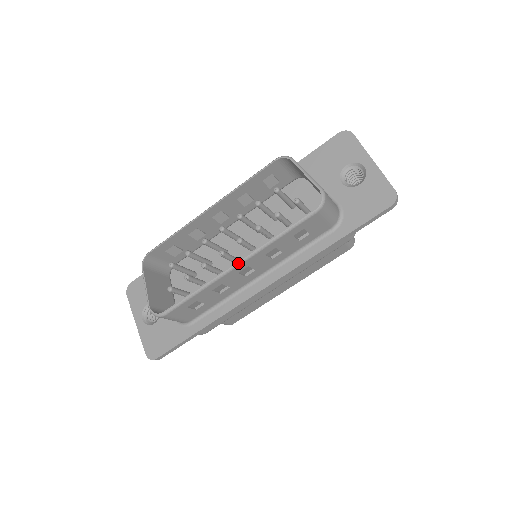
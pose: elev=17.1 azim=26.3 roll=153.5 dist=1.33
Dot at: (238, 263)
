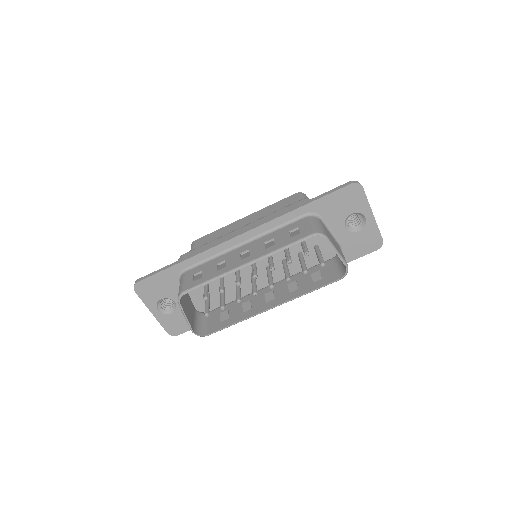
Dot at: occluded
